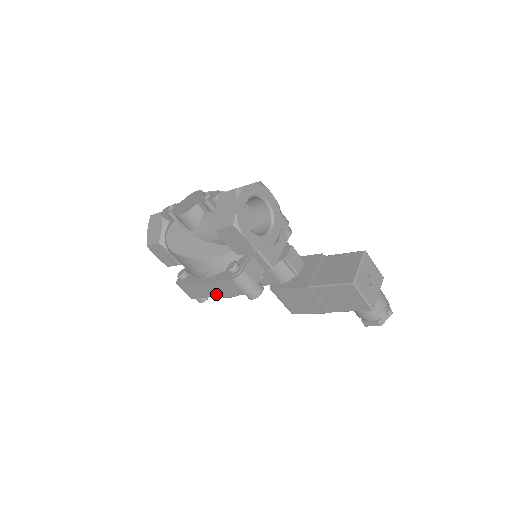
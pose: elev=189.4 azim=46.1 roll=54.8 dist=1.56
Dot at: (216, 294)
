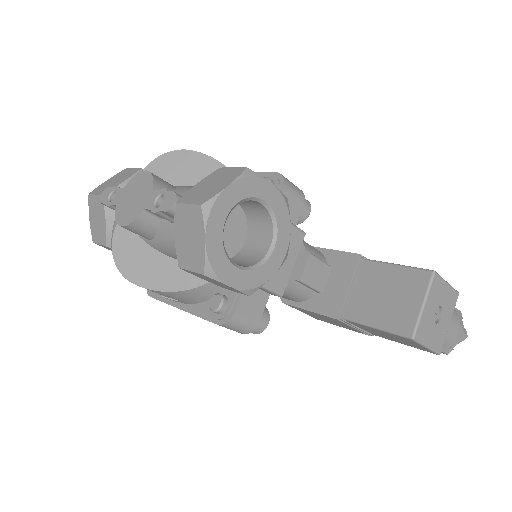
Dot at: occluded
